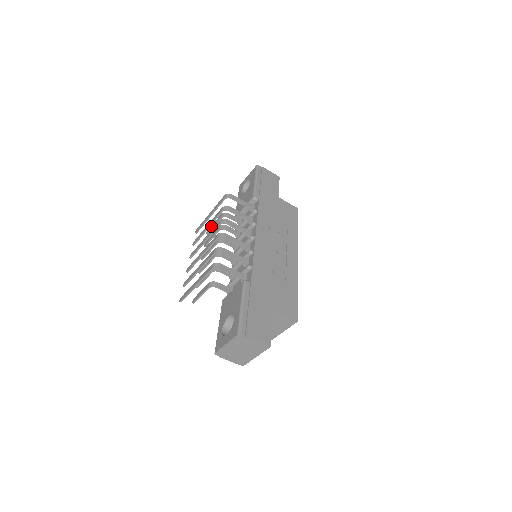
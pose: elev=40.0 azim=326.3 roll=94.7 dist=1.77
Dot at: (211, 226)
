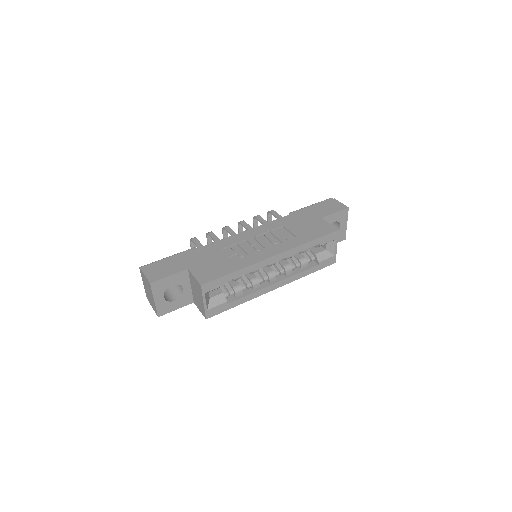
Dot at: occluded
